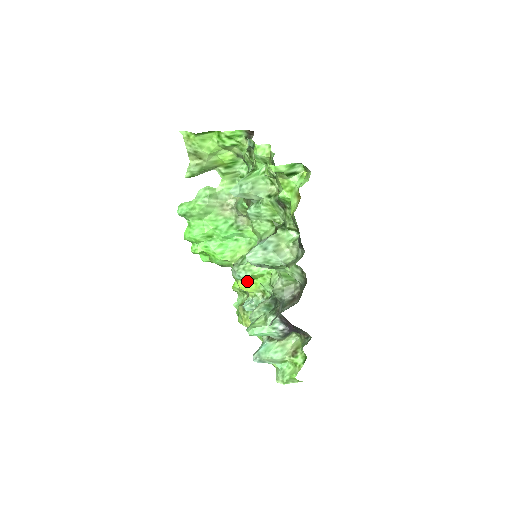
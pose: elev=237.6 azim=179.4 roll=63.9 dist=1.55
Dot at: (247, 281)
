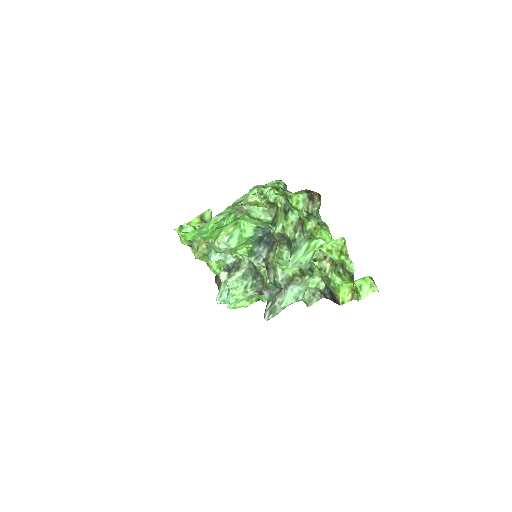
Dot at: occluded
